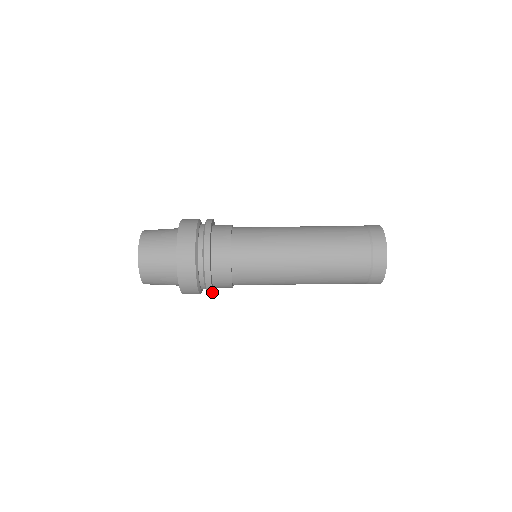
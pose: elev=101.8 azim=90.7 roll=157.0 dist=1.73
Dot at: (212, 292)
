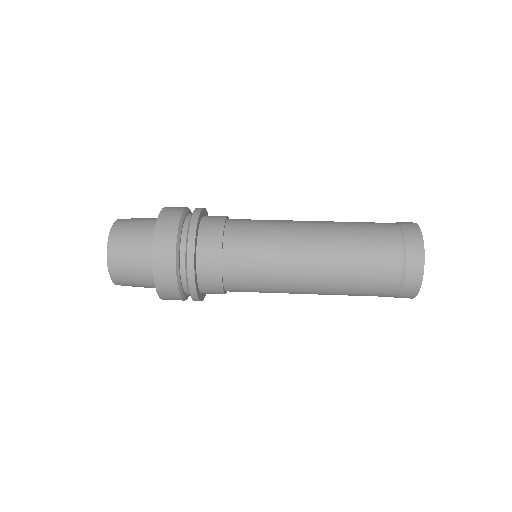
Dot at: (196, 295)
